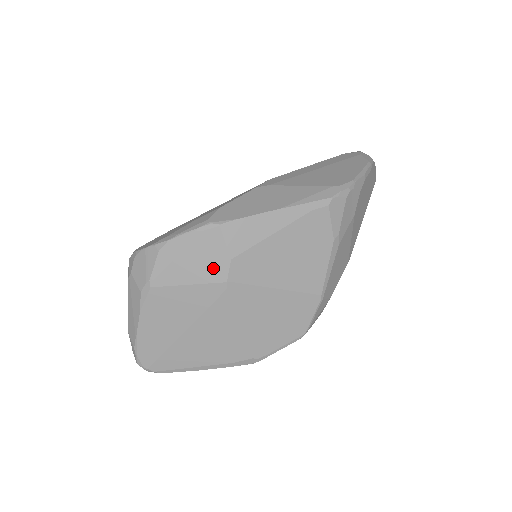
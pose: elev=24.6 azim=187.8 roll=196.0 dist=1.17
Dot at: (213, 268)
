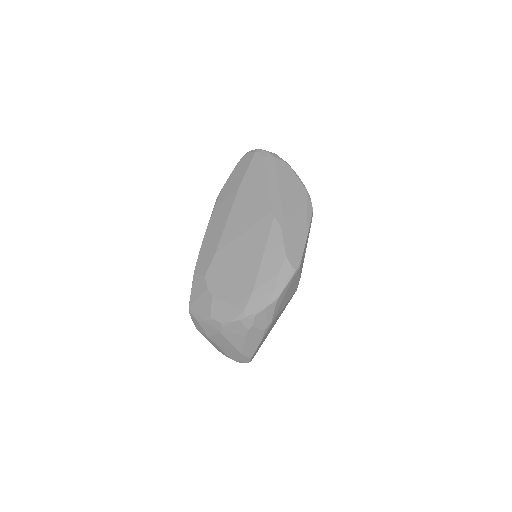
Dot at: (294, 289)
